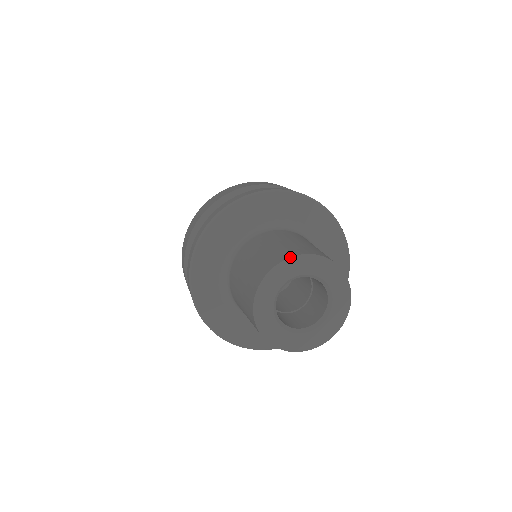
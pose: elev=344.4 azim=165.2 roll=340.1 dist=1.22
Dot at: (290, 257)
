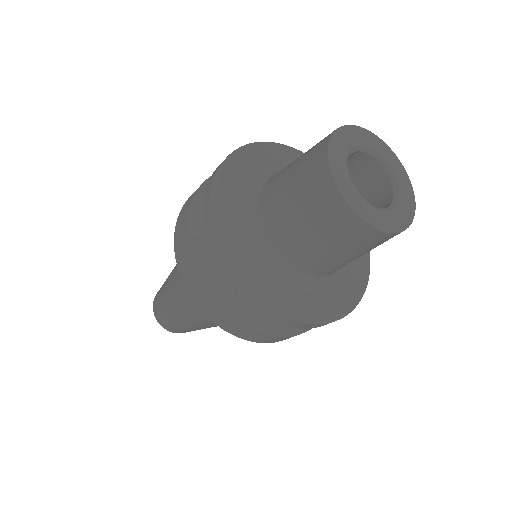
Dot at: (328, 141)
